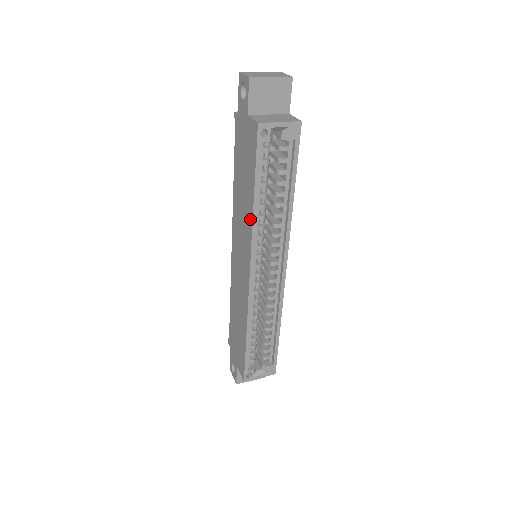
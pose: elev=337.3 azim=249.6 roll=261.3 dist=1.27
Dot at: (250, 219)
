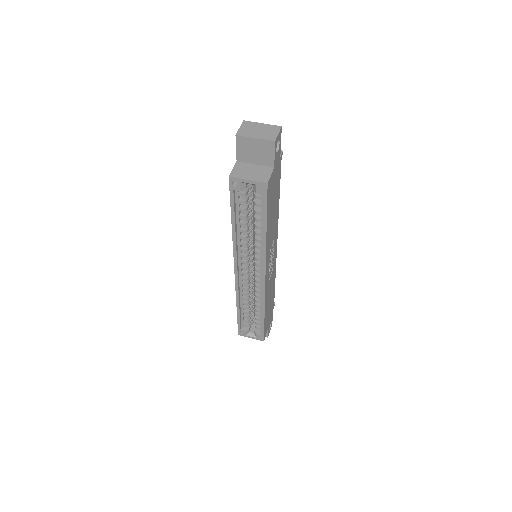
Dot at: occluded
